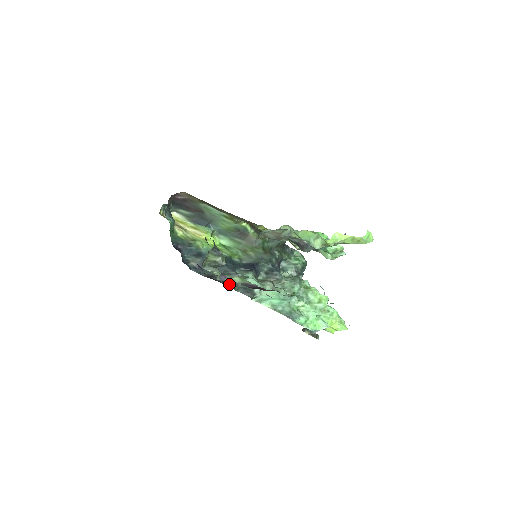
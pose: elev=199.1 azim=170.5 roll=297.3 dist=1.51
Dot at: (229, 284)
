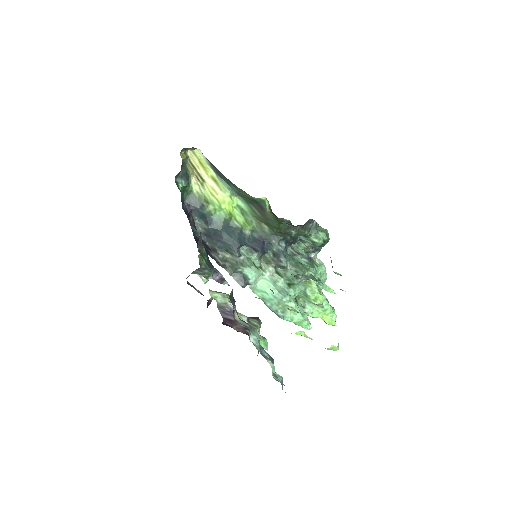
Dot at: (228, 266)
